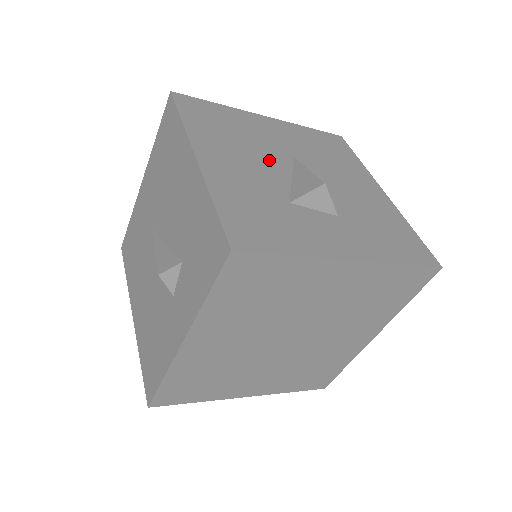
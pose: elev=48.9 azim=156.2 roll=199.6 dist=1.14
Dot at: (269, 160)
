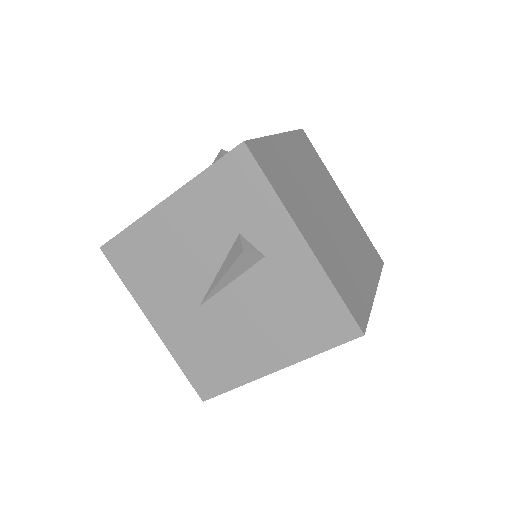
Dot at: occluded
